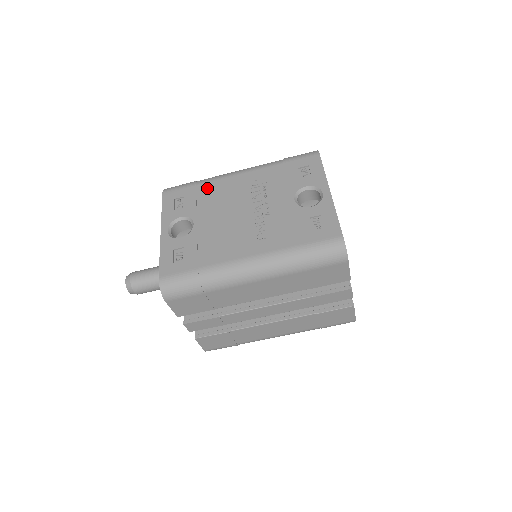
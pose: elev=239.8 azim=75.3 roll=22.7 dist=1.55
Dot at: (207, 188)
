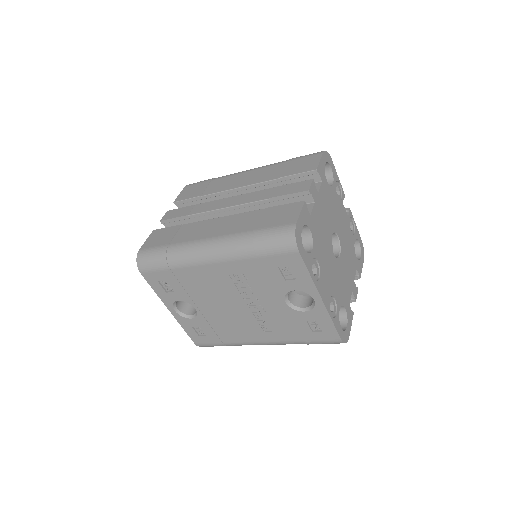
Dot at: (185, 275)
